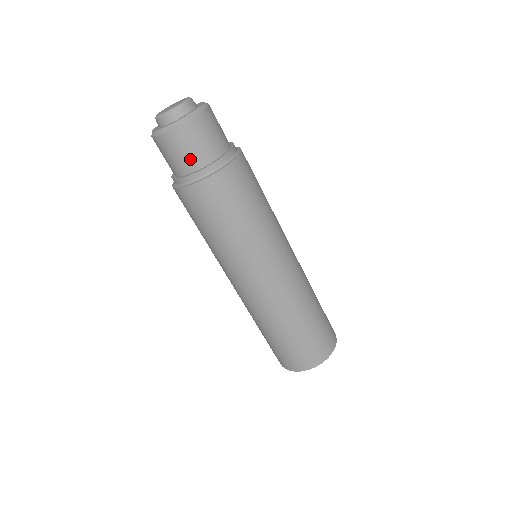
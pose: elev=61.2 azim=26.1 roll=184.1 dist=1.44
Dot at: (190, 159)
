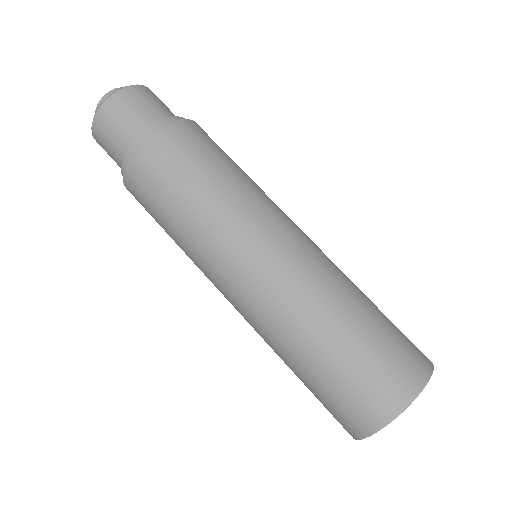
Dot at: (164, 110)
